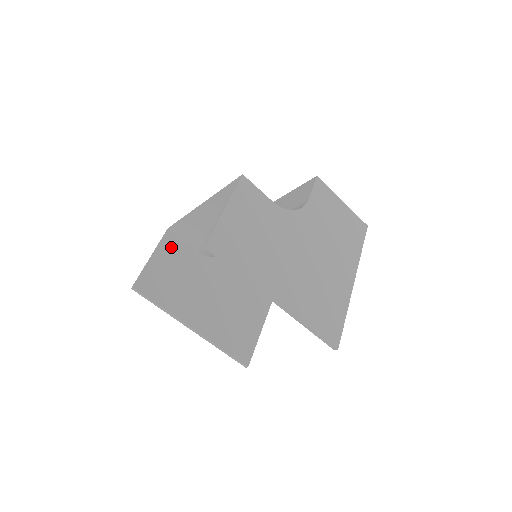
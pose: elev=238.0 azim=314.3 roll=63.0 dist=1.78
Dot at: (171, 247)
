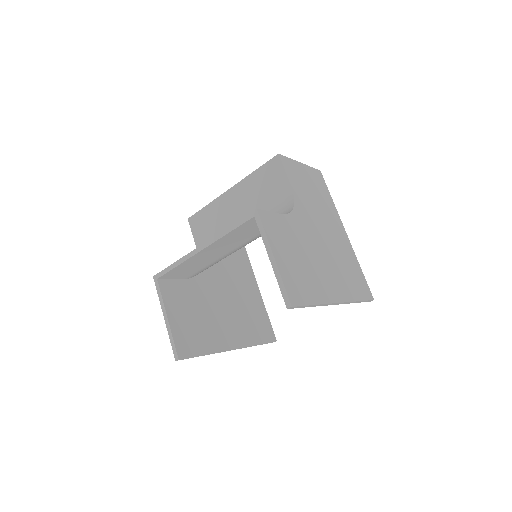
Dot at: (171, 293)
